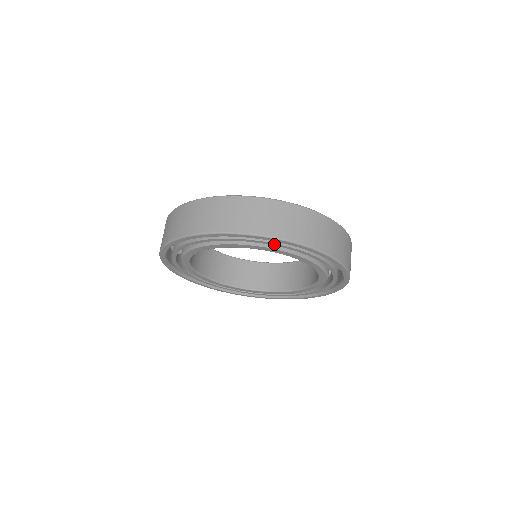
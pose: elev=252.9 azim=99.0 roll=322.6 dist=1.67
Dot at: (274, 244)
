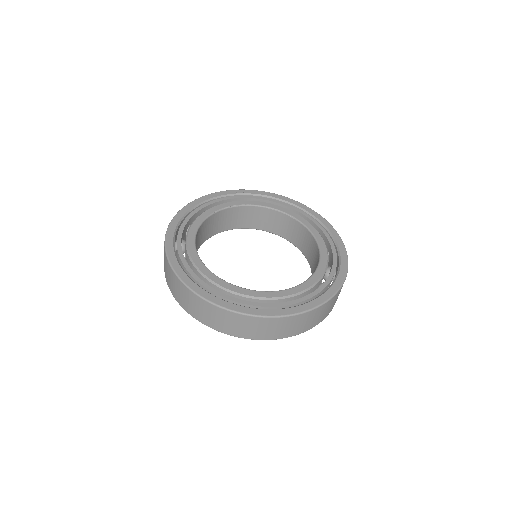
Dot at: occluded
